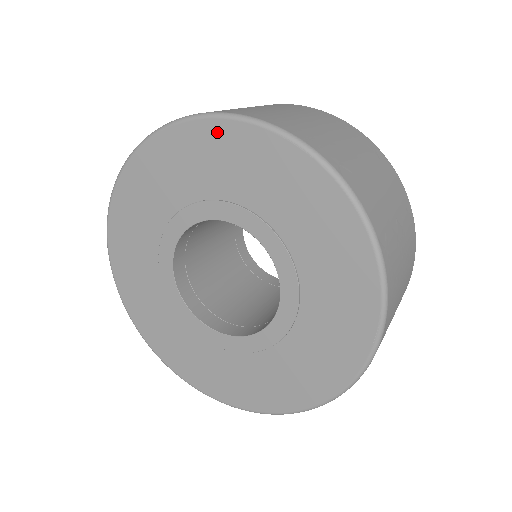
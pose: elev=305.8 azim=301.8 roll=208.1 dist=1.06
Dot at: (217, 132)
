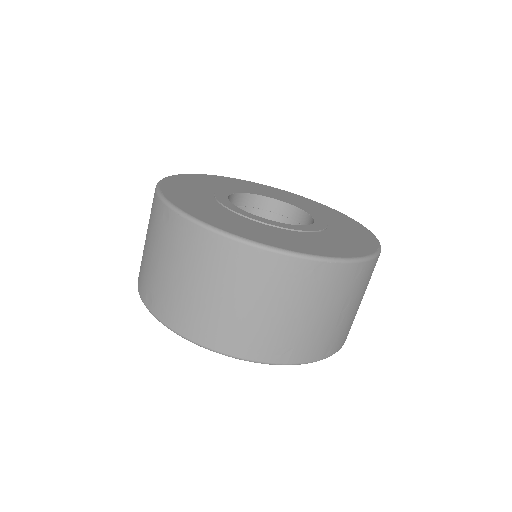
Dot at: occluded
